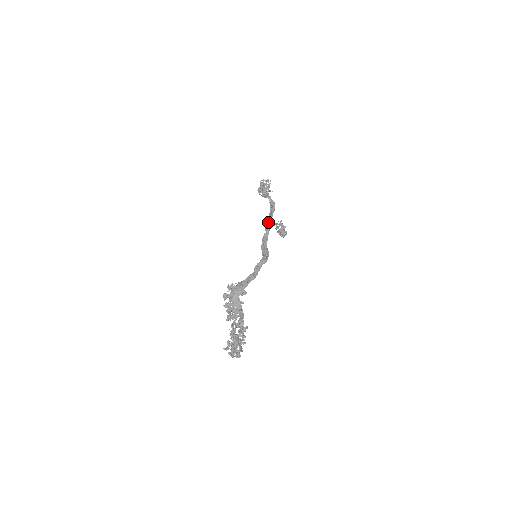
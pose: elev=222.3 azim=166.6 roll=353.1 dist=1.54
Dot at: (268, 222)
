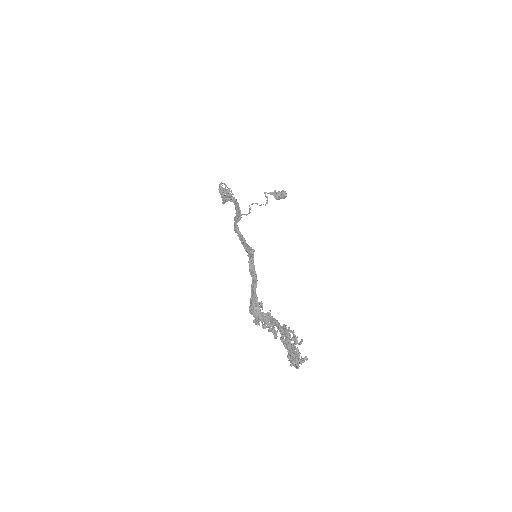
Dot at: occluded
